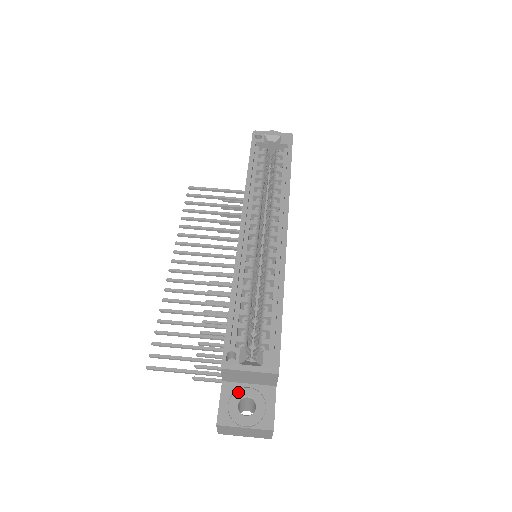
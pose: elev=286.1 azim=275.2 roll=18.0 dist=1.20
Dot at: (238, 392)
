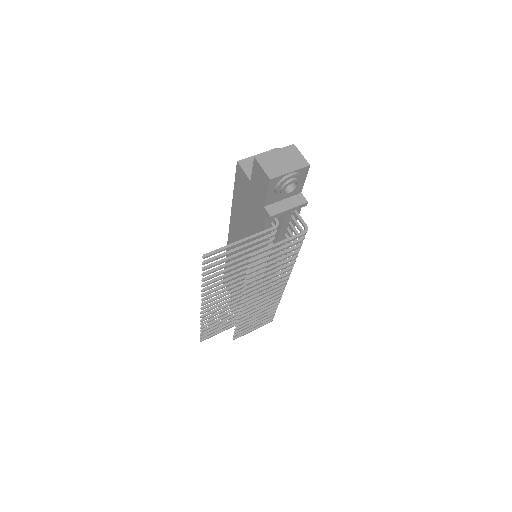
Dot at: occluded
